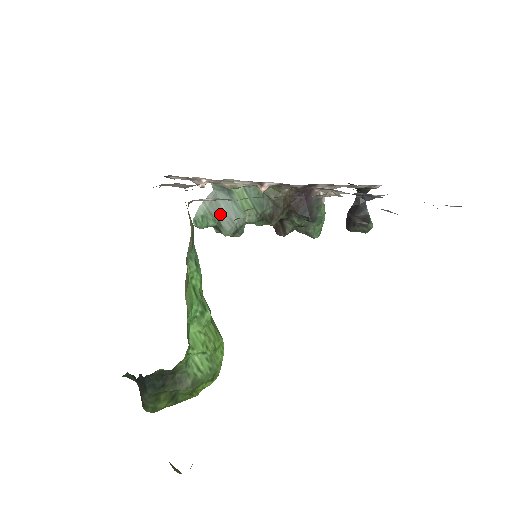
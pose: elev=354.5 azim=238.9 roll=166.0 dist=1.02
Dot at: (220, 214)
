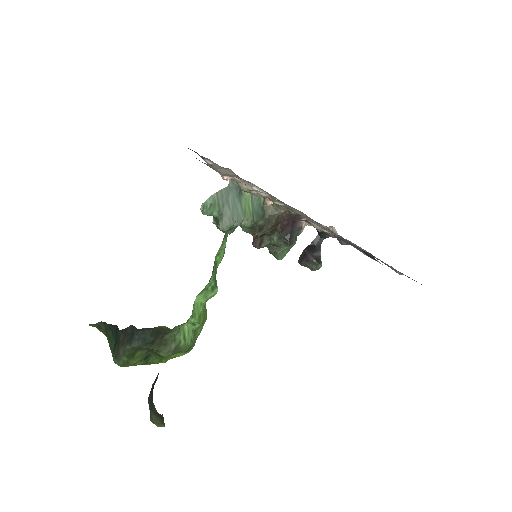
Dot at: (226, 209)
